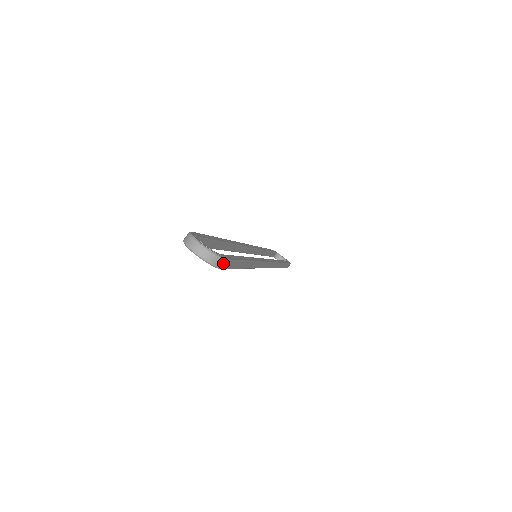
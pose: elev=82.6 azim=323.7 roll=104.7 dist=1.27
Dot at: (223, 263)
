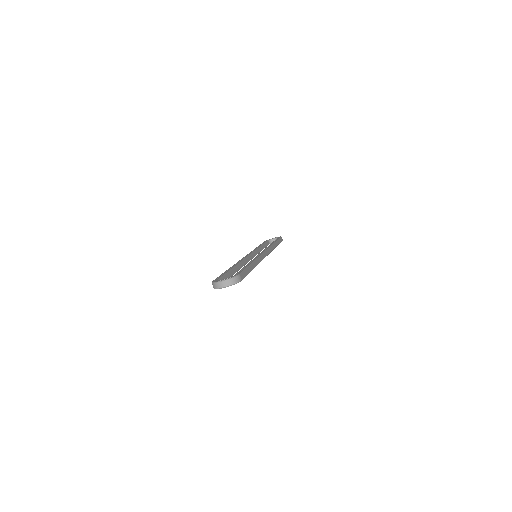
Dot at: (239, 277)
